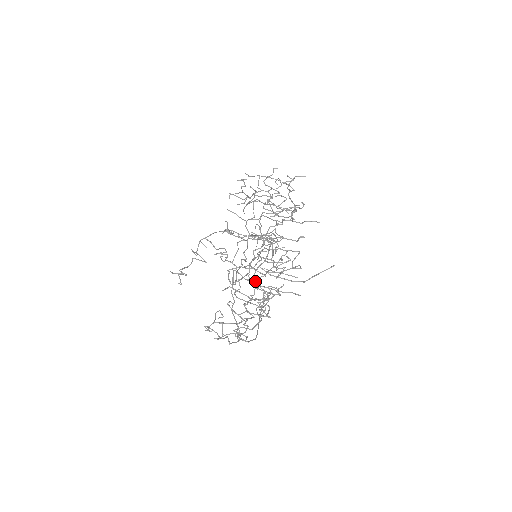
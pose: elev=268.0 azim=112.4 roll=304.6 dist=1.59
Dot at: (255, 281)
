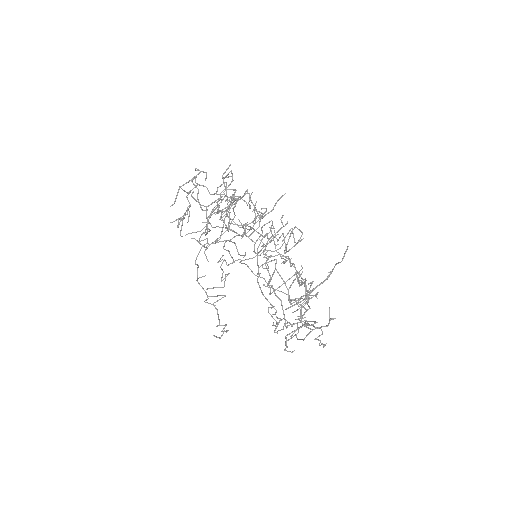
Dot at: occluded
